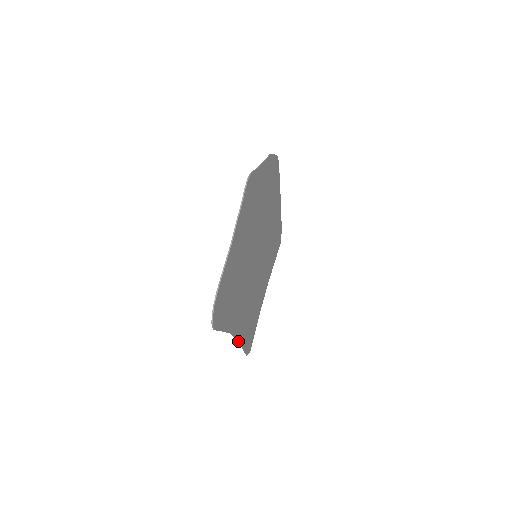
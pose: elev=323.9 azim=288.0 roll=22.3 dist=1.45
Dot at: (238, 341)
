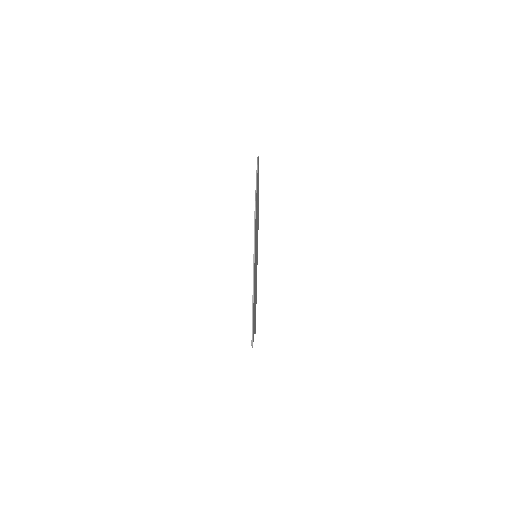
Dot at: occluded
